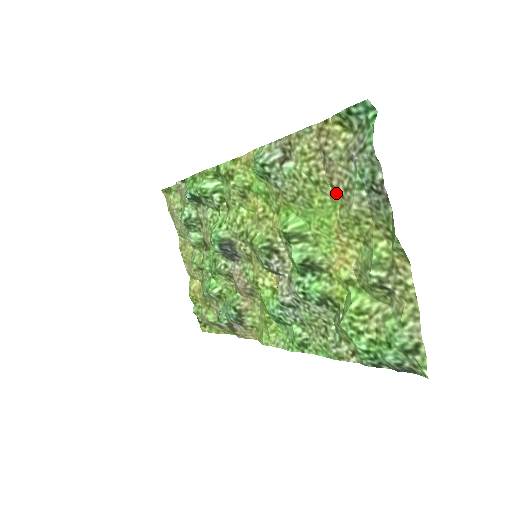
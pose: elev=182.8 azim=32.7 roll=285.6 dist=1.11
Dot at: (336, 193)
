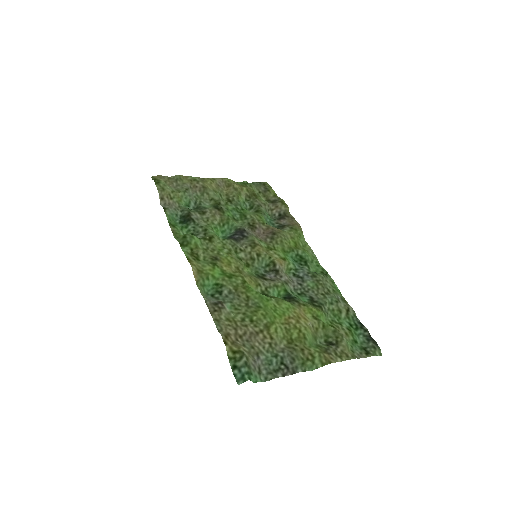
Dot at: (267, 332)
